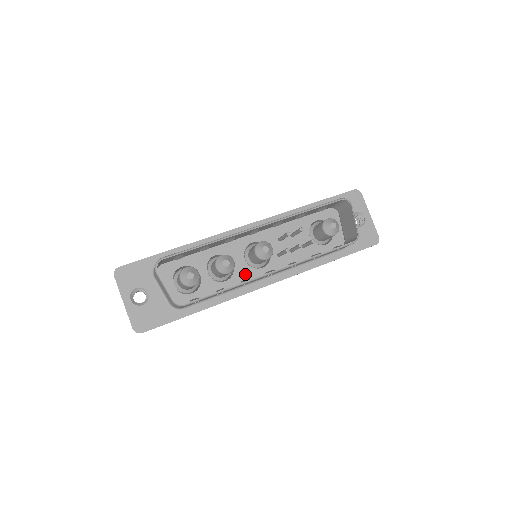
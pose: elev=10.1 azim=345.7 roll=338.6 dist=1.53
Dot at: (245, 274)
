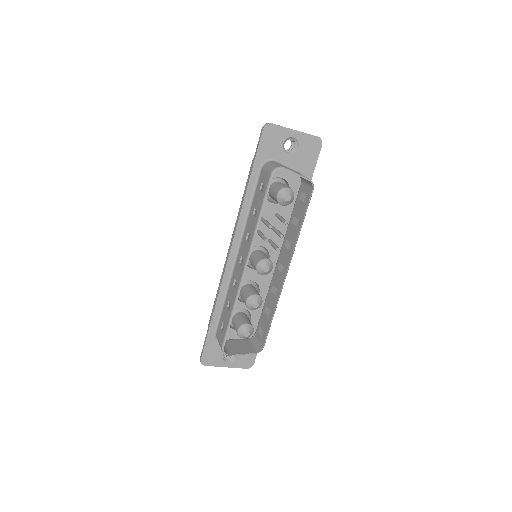
Dot at: (264, 276)
